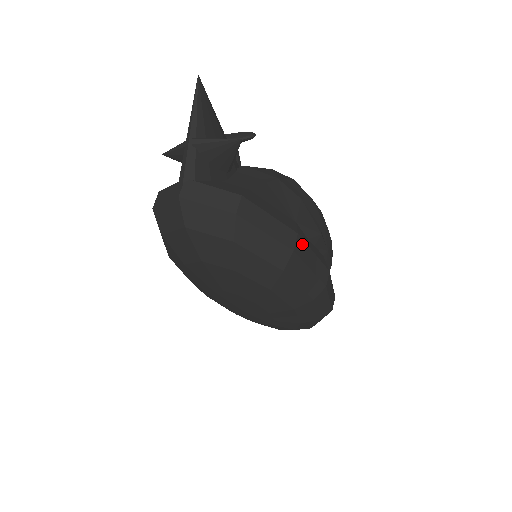
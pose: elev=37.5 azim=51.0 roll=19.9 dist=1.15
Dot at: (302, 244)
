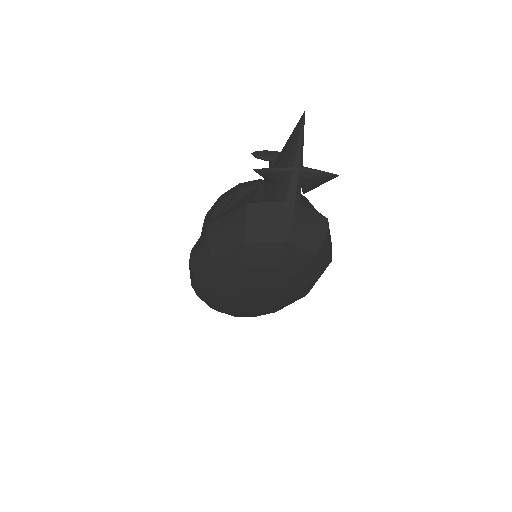
Dot at: occluded
